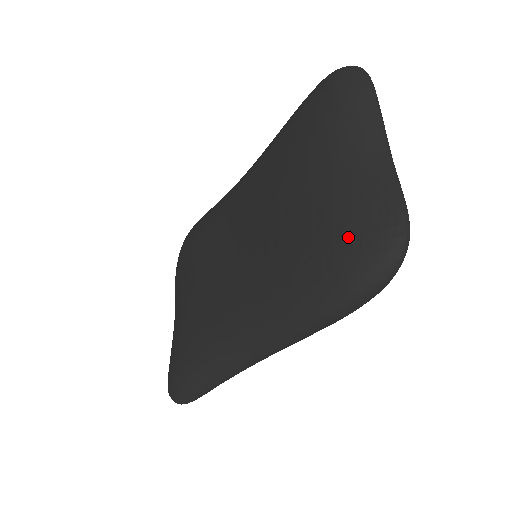
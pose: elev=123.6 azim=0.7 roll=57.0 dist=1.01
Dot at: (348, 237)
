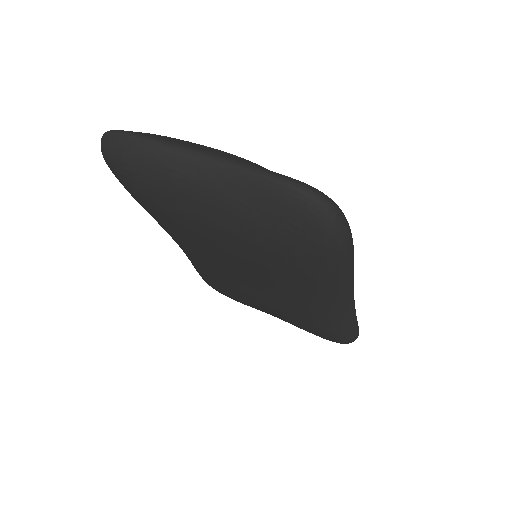
Dot at: (289, 235)
